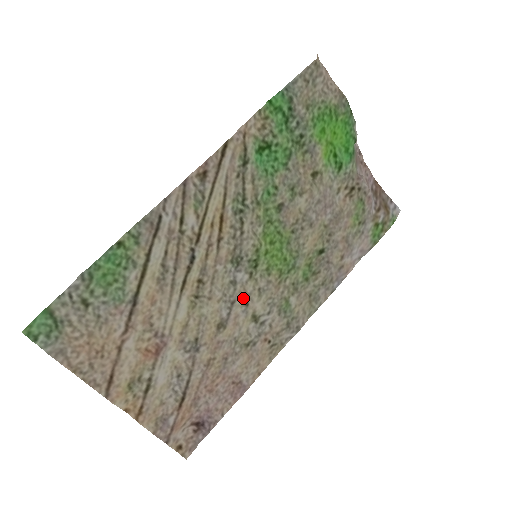
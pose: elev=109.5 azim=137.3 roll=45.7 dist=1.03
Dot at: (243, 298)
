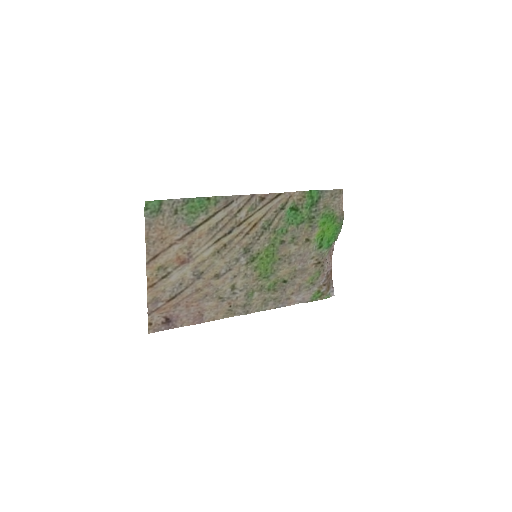
Dot at: (236, 272)
